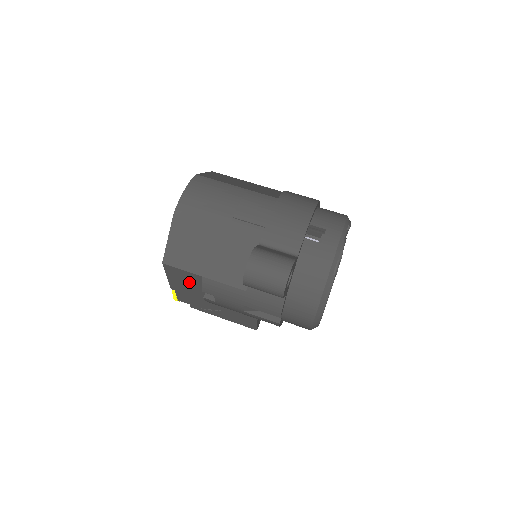
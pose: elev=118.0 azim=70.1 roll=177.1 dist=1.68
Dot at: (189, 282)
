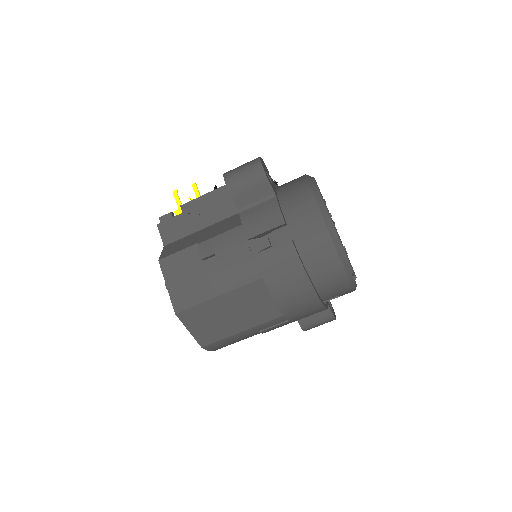
Dot at: occluded
